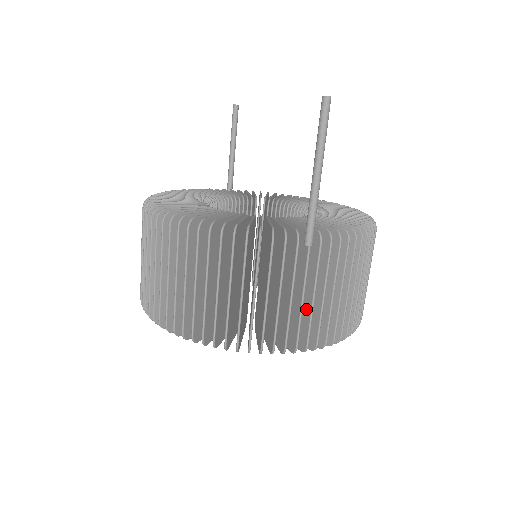
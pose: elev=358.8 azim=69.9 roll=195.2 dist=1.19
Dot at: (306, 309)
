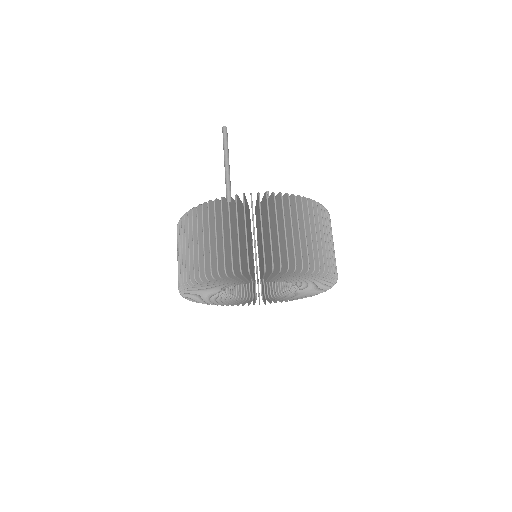
Dot at: occluded
